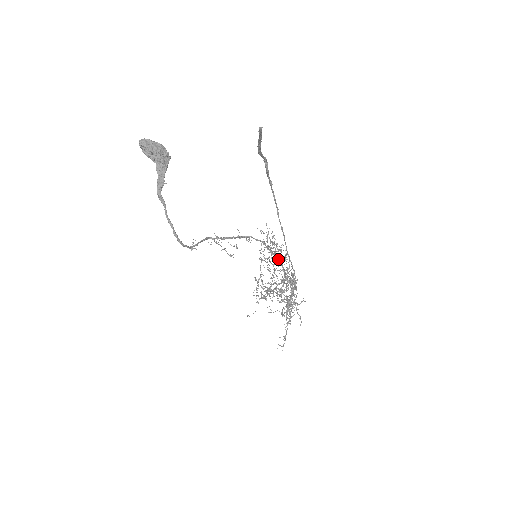
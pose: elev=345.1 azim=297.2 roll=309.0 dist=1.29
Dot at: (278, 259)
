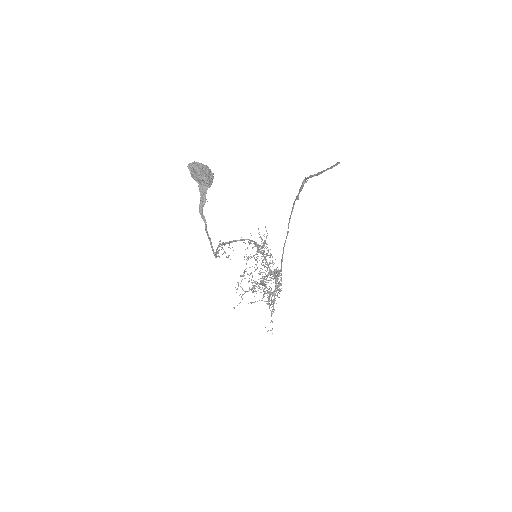
Dot at: occluded
